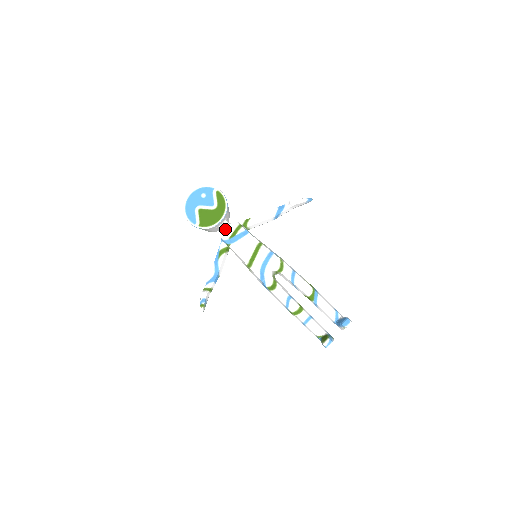
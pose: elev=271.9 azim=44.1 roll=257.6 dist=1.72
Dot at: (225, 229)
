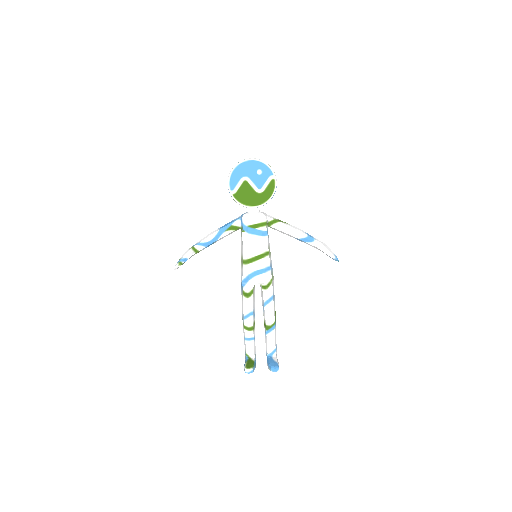
Dot at: (252, 215)
